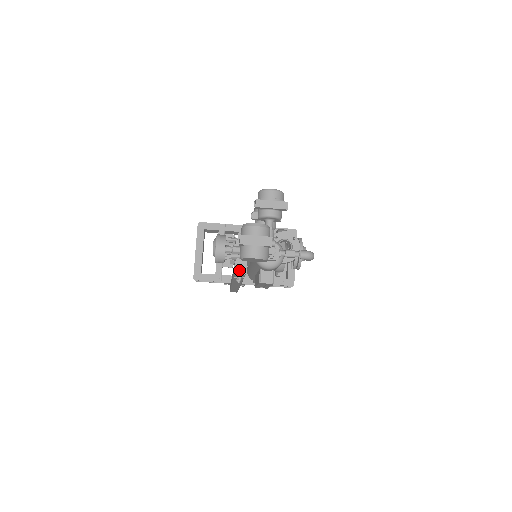
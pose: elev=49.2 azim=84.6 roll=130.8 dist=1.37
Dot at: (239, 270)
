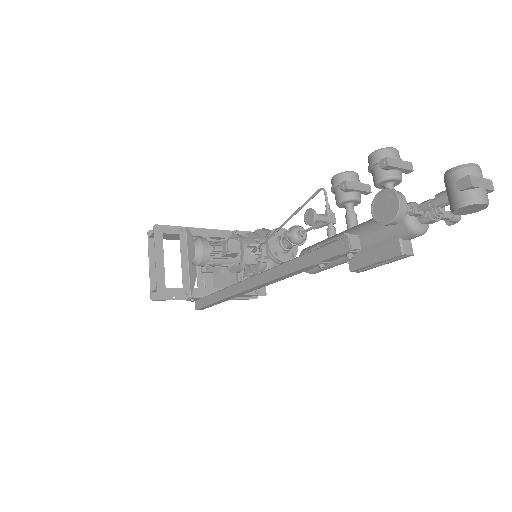
Dot at: (355, 246)
